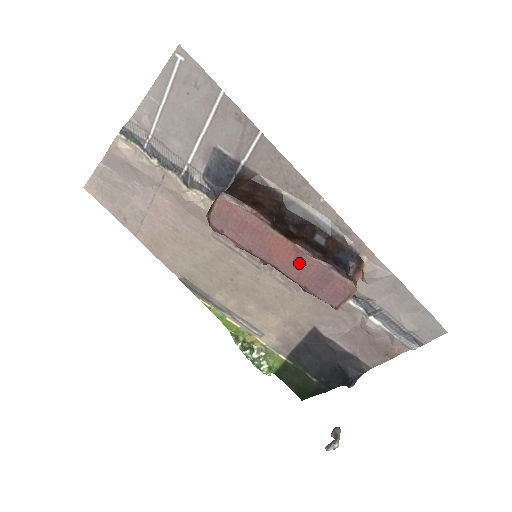
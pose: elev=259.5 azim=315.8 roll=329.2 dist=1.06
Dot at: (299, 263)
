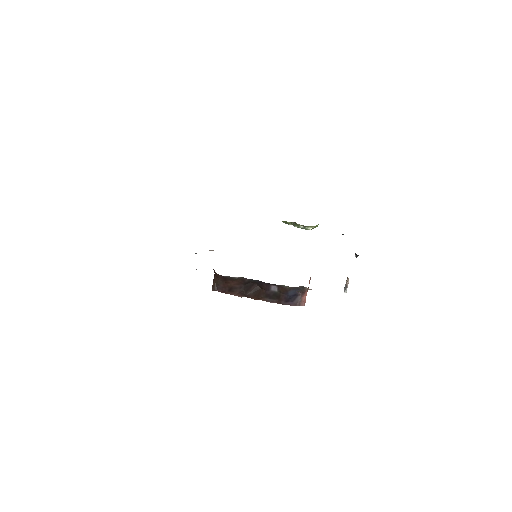
Dot at: occluded
